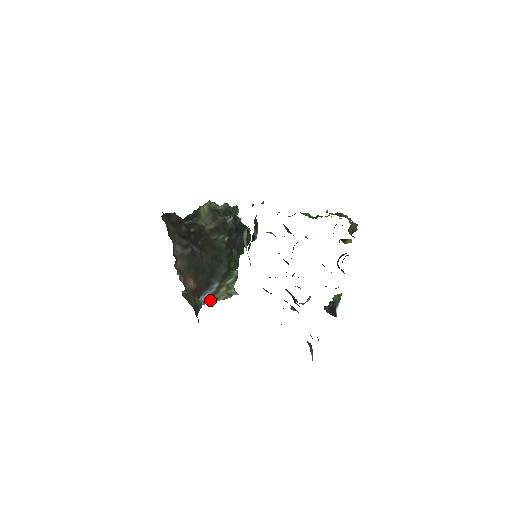
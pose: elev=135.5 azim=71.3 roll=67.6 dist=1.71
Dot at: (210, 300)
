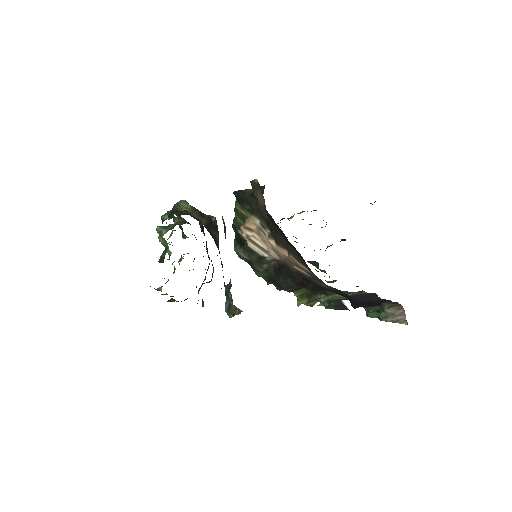
Dot at: (231, 313)
